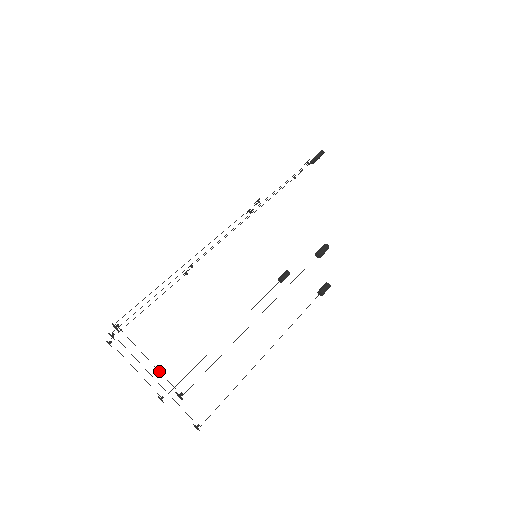
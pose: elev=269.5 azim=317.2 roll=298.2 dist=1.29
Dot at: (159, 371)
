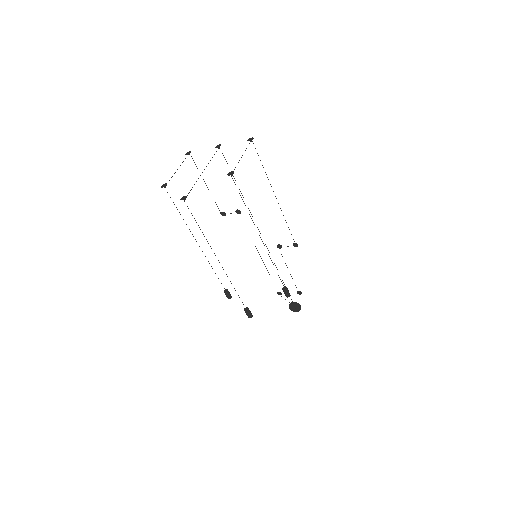
Dot at: occluded
